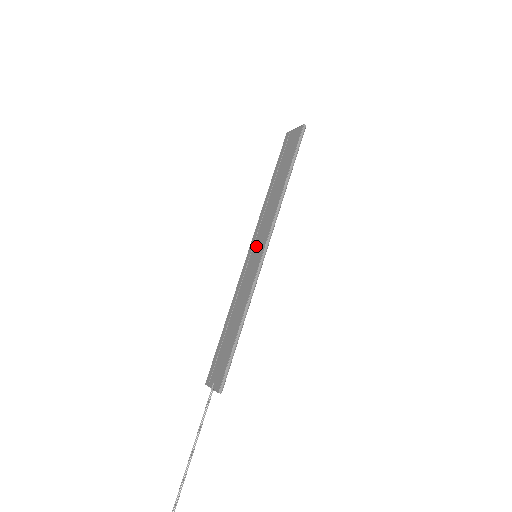
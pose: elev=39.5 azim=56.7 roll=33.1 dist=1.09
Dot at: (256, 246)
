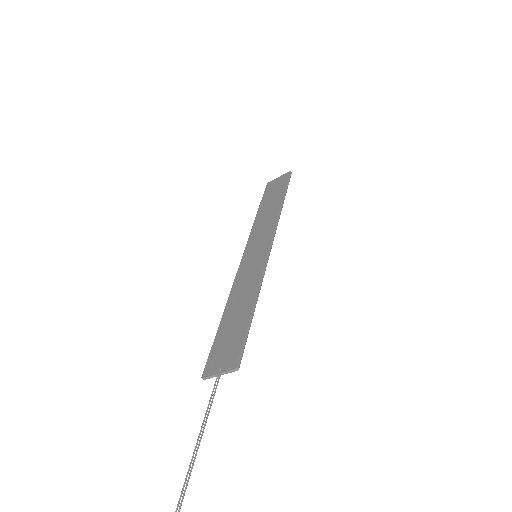
Dot at: (255, 249)
